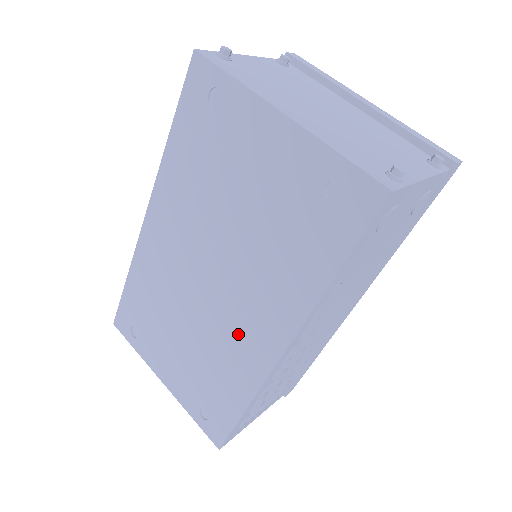
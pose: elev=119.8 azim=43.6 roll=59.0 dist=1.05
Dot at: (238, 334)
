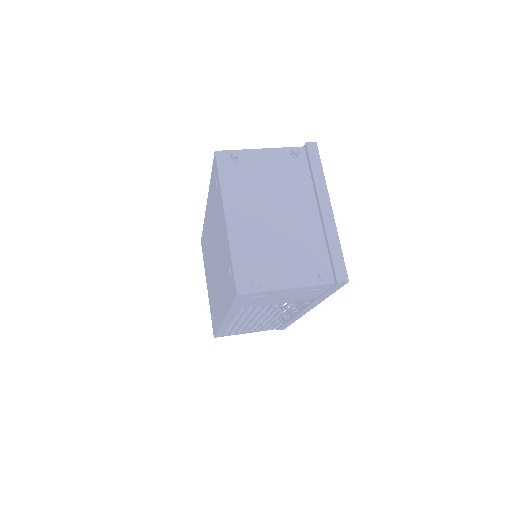
Dot at: (217, 297)
